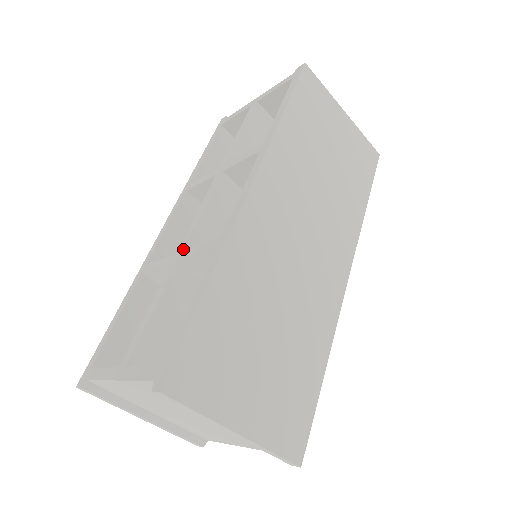
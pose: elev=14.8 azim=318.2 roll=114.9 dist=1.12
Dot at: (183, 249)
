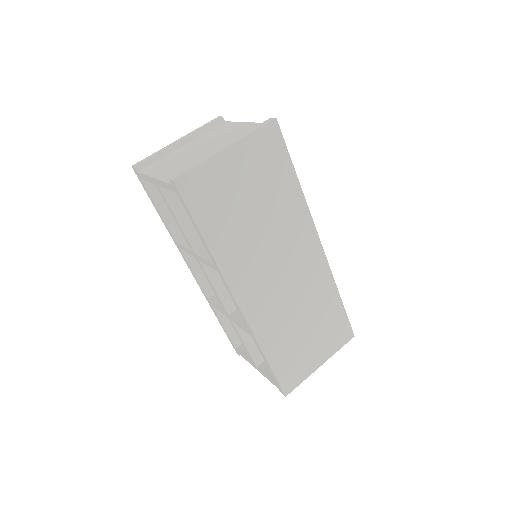
Dot at: (227, 314)
